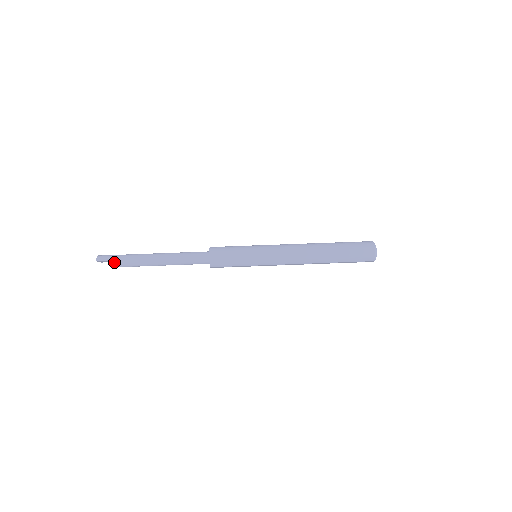
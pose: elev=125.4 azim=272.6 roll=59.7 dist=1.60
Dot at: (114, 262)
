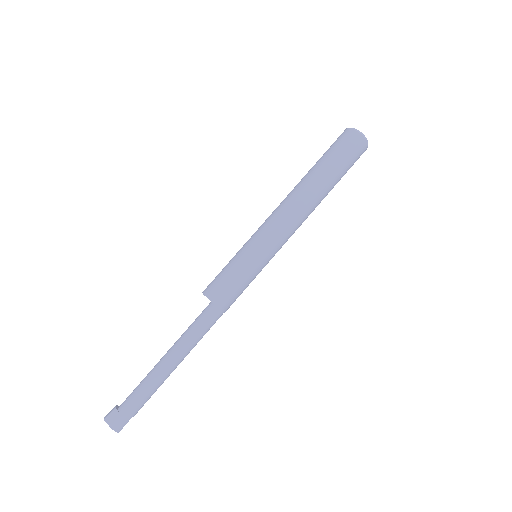
Dot at: (136, 413)
